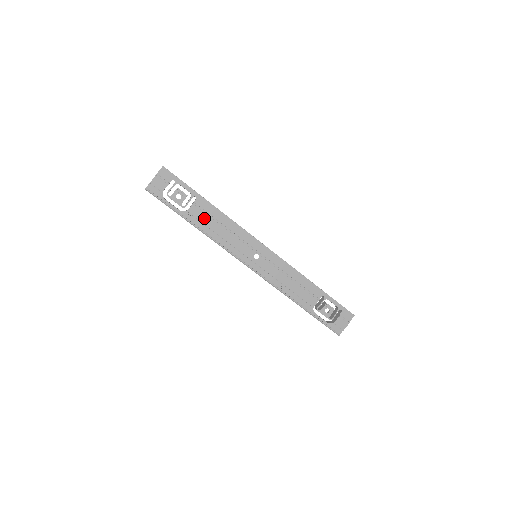
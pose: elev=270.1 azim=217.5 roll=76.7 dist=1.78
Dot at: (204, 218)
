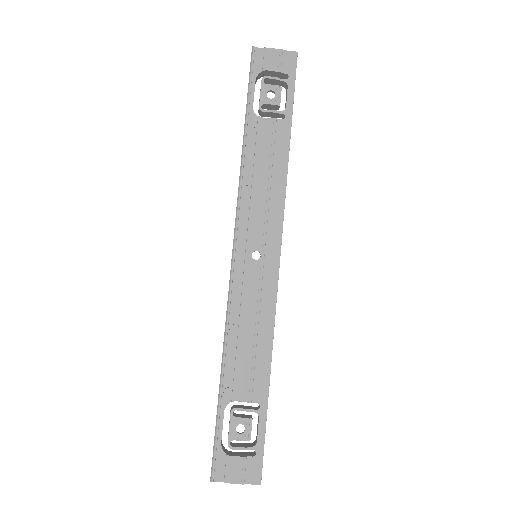
Dot at: (264, 145)
